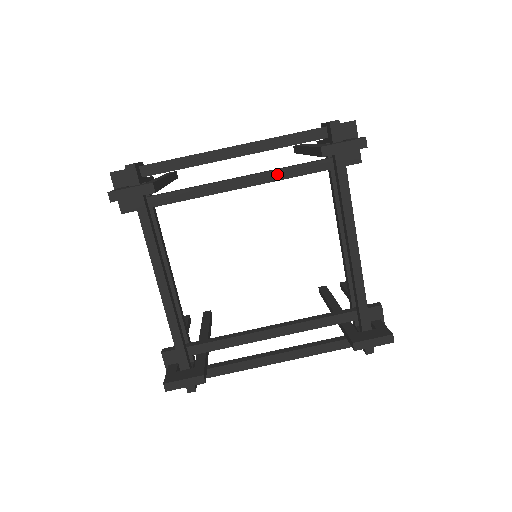
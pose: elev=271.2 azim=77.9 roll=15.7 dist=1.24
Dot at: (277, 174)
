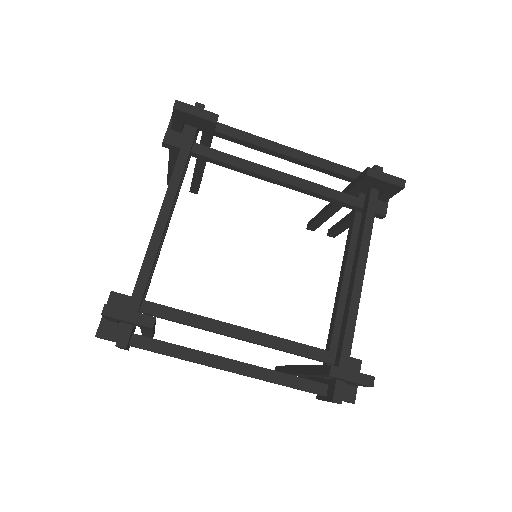
Dot at: (314, 186)
